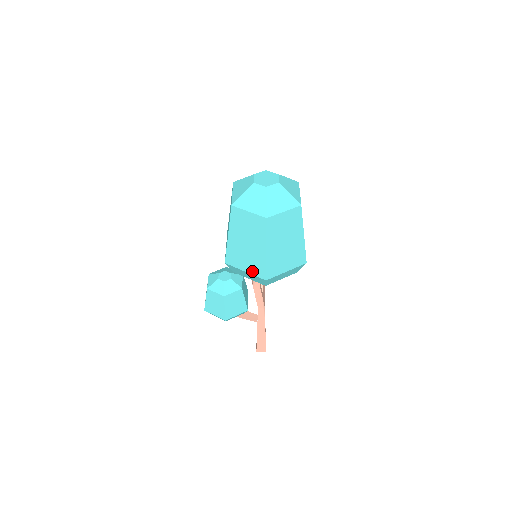
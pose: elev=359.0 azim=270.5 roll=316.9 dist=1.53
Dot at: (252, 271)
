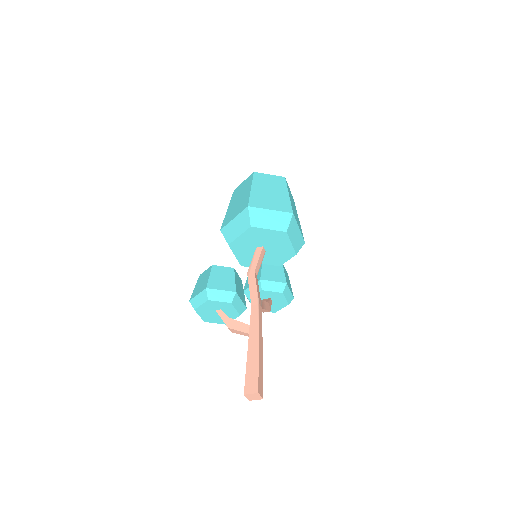
Dot at: (239, 212)
